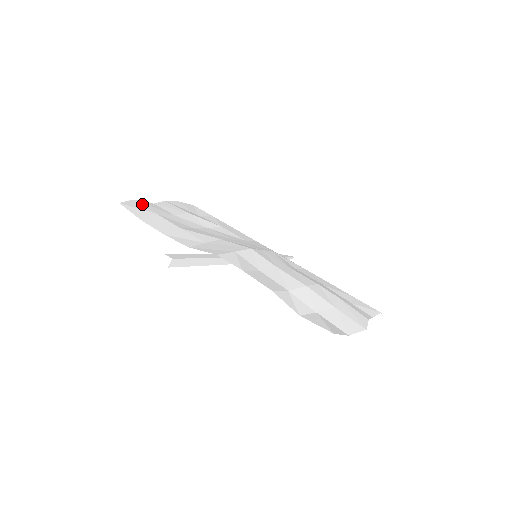
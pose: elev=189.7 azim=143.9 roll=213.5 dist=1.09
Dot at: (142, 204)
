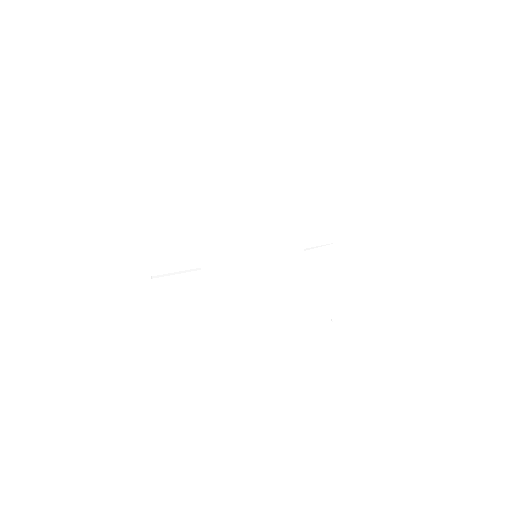
Dot at: (203, 207)
